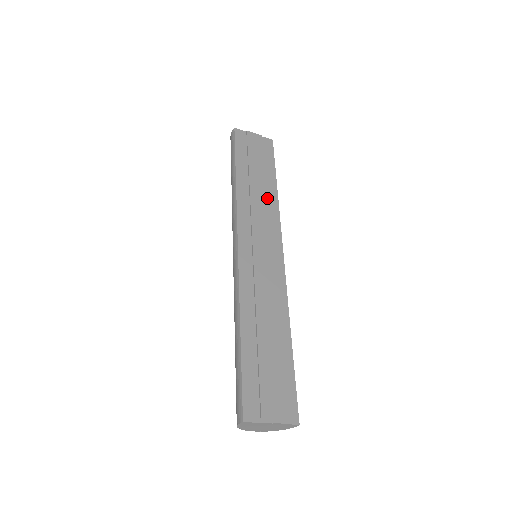
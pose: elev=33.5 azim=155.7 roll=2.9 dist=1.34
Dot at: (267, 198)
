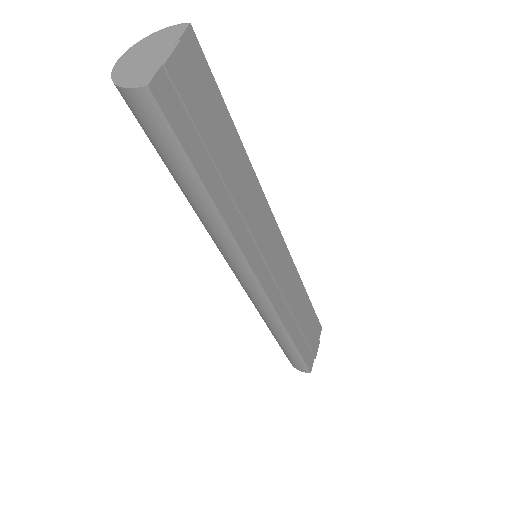
Dot at: (245, 180)
